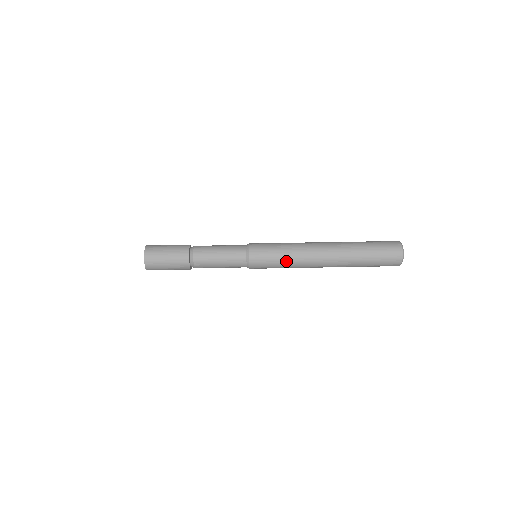
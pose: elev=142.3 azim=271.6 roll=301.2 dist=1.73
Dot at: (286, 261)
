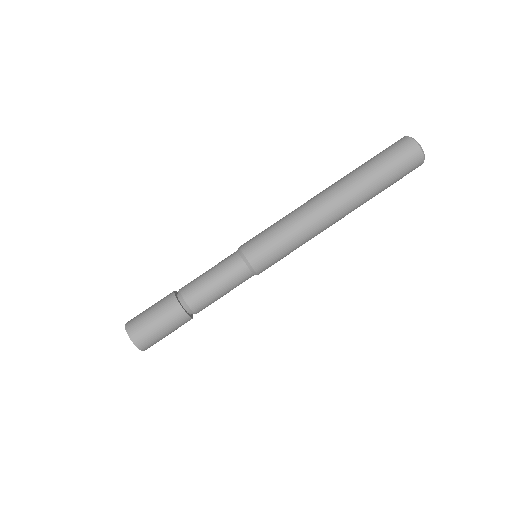
Dot at: occluded
